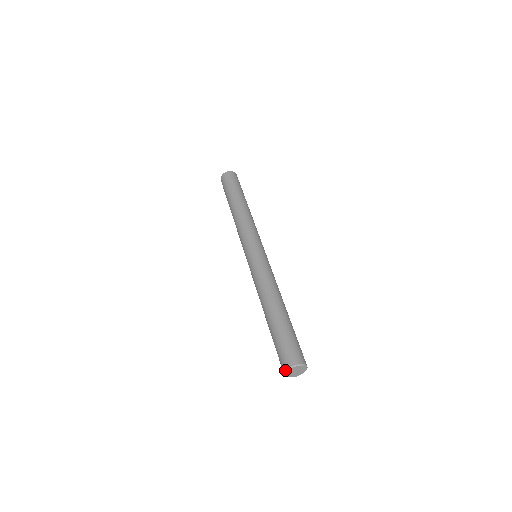
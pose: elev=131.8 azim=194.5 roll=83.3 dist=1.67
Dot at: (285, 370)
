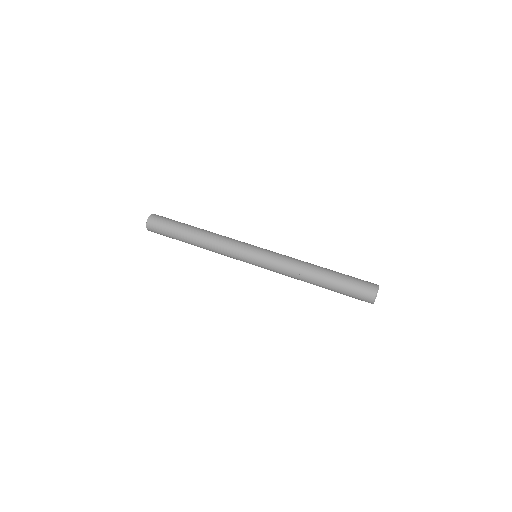
Dot at: (376, 293)
